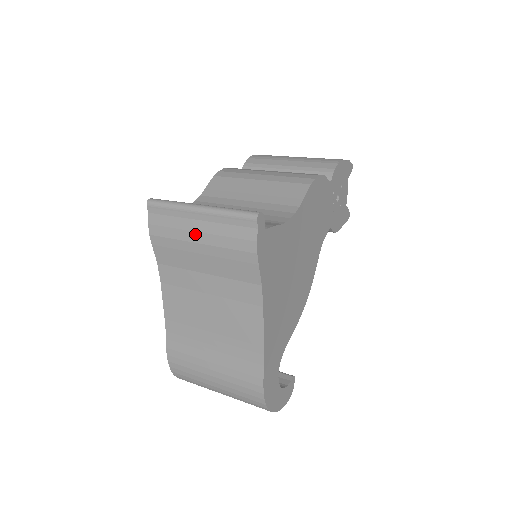
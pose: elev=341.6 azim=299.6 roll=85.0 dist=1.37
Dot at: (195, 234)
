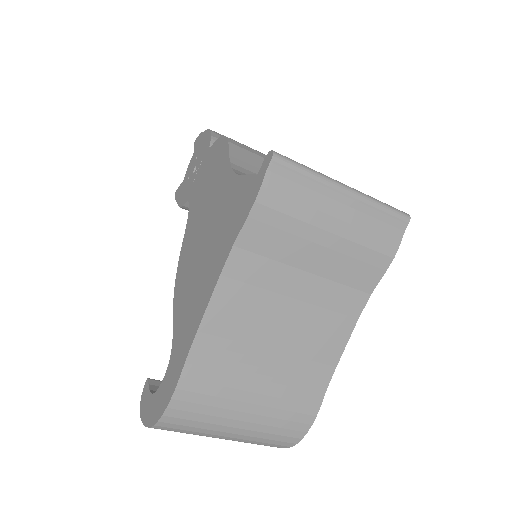
Dot at: (330, 219)
